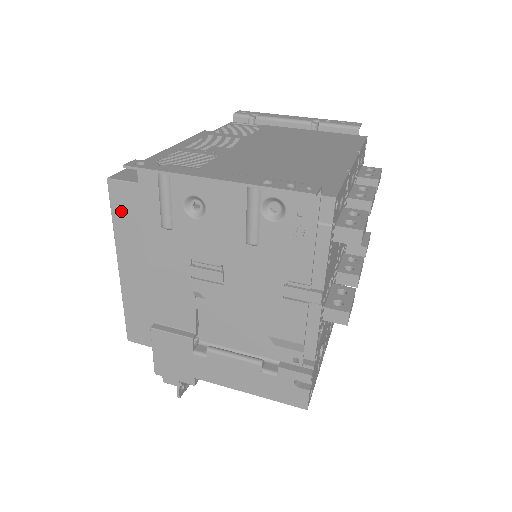
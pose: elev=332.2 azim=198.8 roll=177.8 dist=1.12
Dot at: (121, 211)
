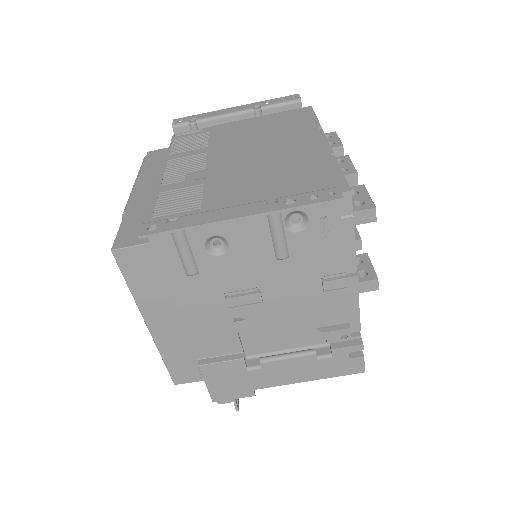
Dot at: (136, 275)
